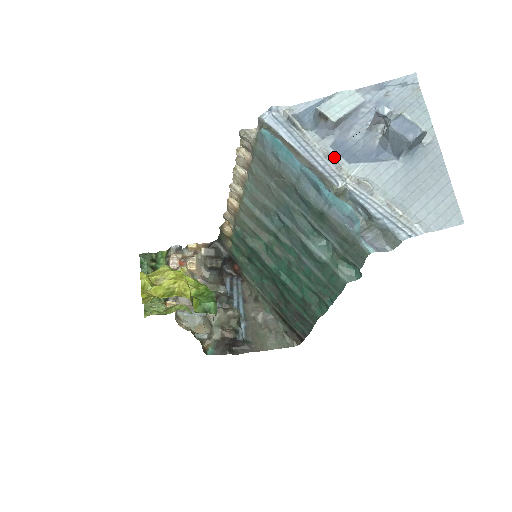
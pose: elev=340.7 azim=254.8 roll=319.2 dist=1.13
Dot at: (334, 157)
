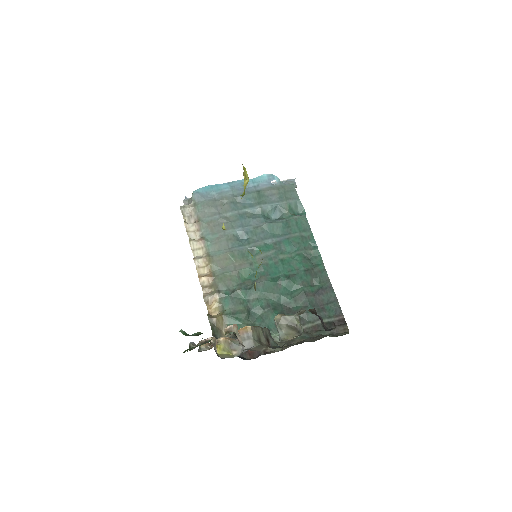
Dot at: occluded
